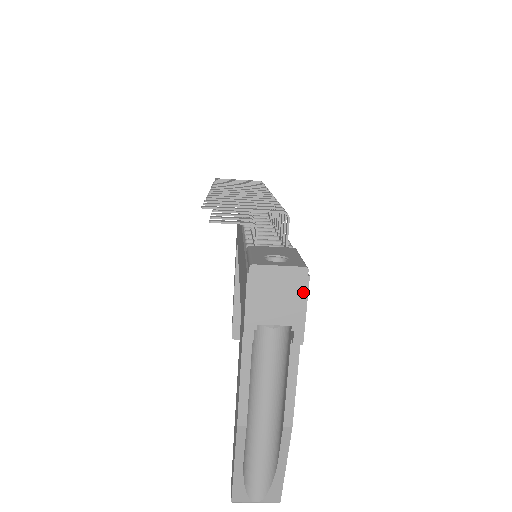
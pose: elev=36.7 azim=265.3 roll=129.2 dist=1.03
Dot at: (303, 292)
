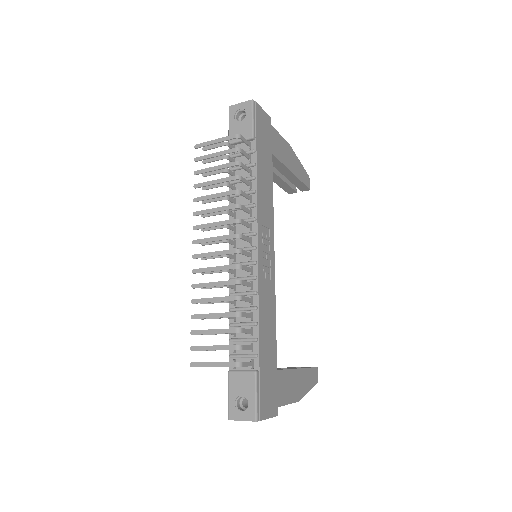
Dot at: occluded
